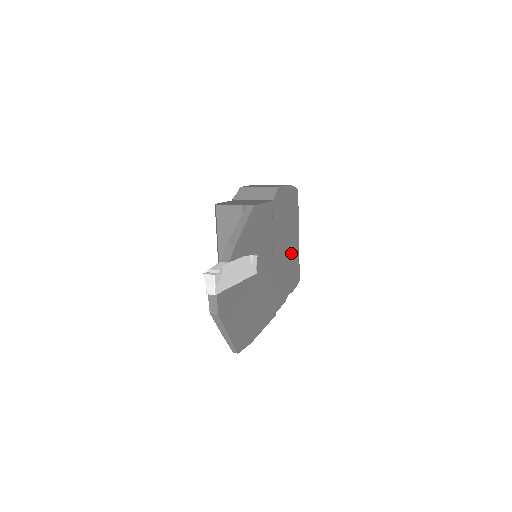
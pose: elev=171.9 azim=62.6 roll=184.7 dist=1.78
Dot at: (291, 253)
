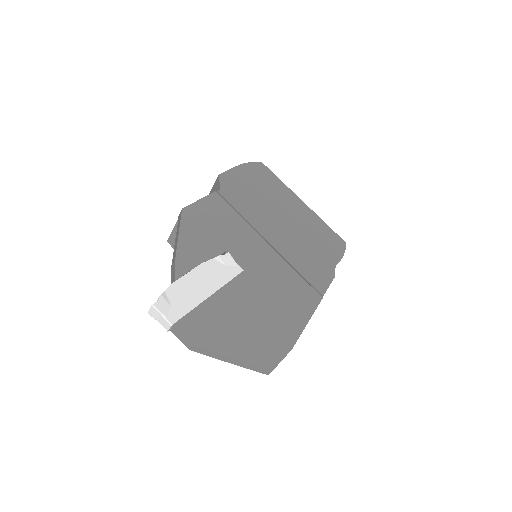
Dot at: (302, 224)
